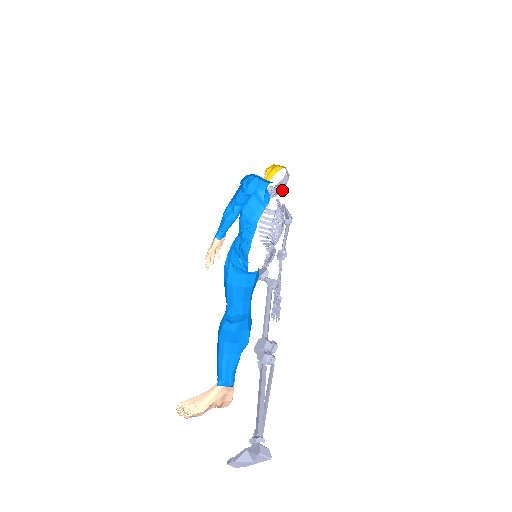
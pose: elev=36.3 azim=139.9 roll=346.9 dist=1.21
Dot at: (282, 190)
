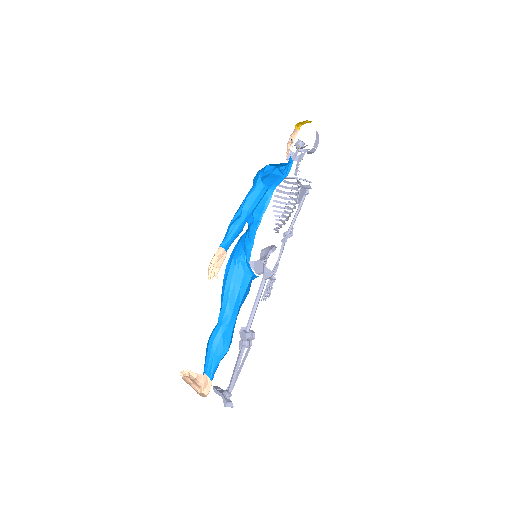
Dot at: occluded
